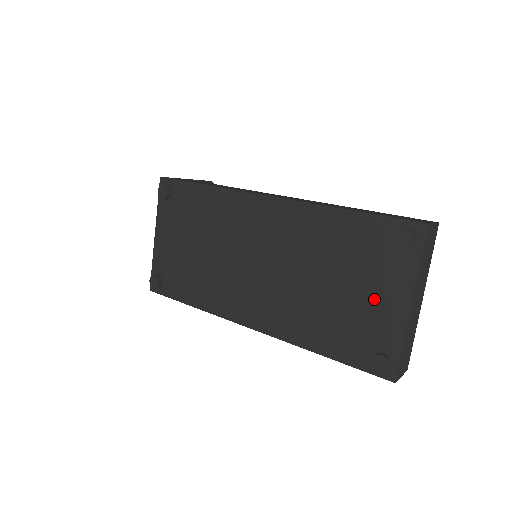
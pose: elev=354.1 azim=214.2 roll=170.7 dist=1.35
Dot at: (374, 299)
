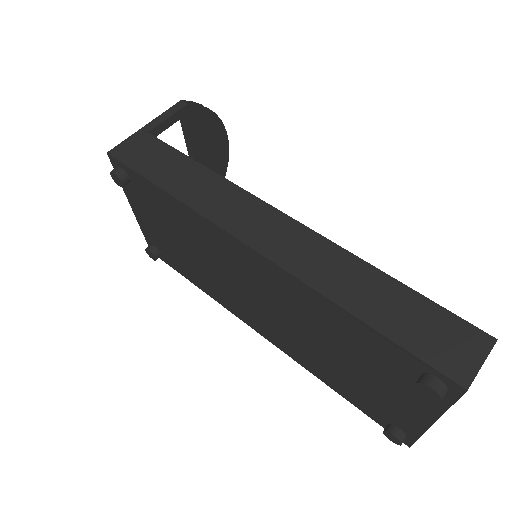
Dot at: (389, 395)
